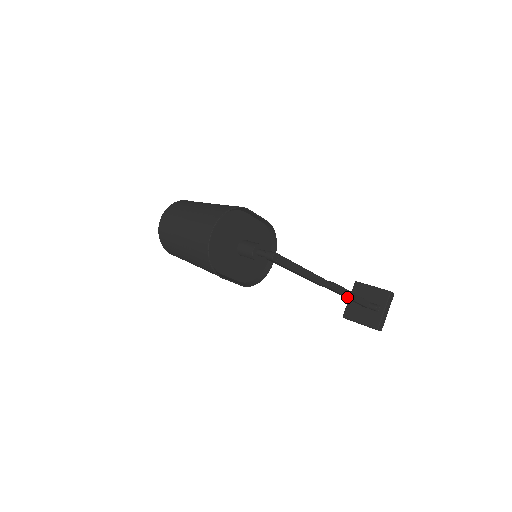
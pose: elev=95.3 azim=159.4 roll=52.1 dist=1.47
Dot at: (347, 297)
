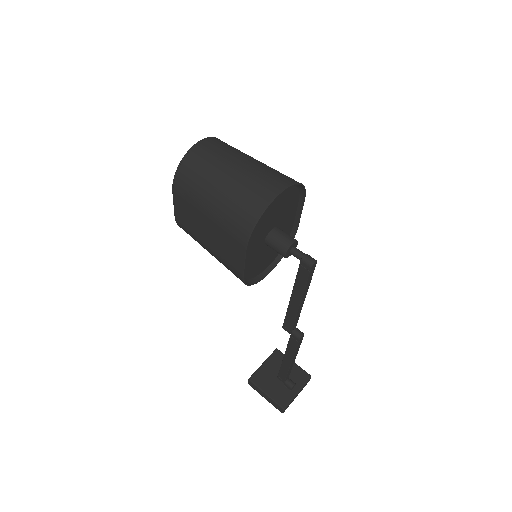
Dot at: (293, 357)
